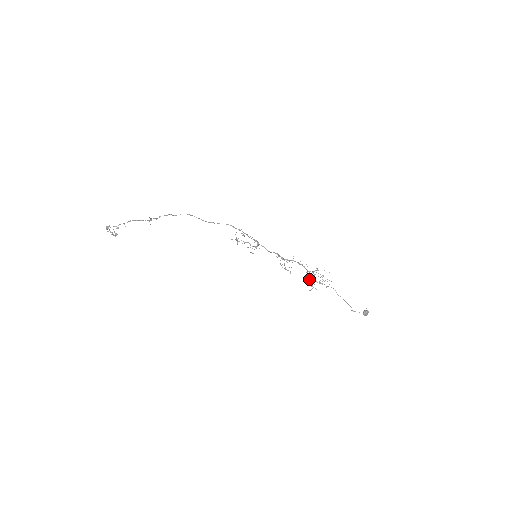
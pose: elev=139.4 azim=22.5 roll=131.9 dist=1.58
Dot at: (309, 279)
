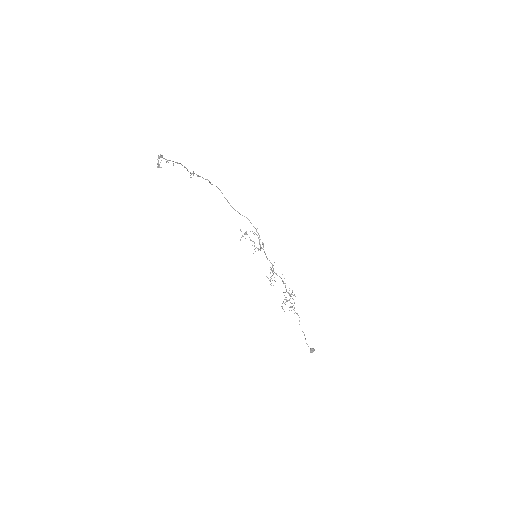
Dot at: (285, 299)
